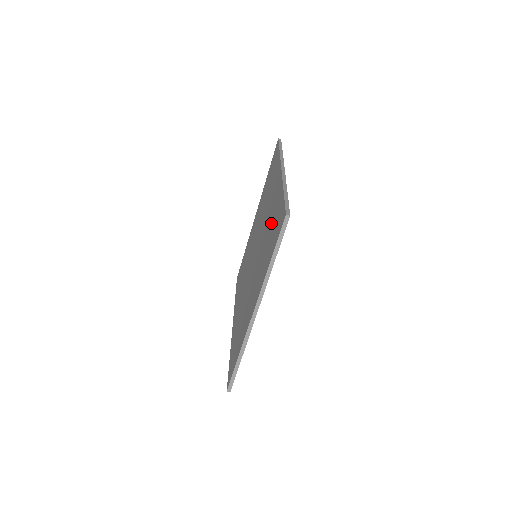
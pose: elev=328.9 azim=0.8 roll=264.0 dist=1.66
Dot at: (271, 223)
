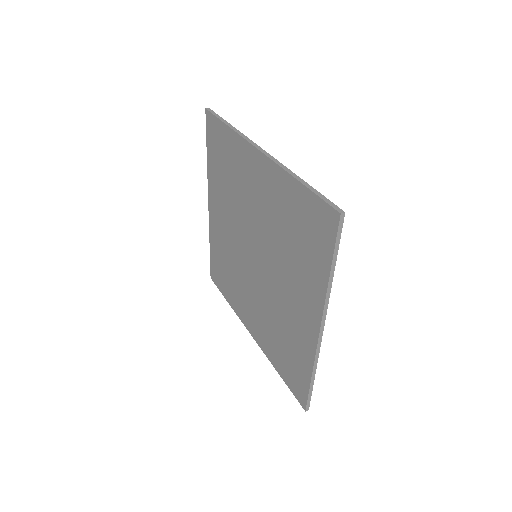
Dot at: (286, 220)
